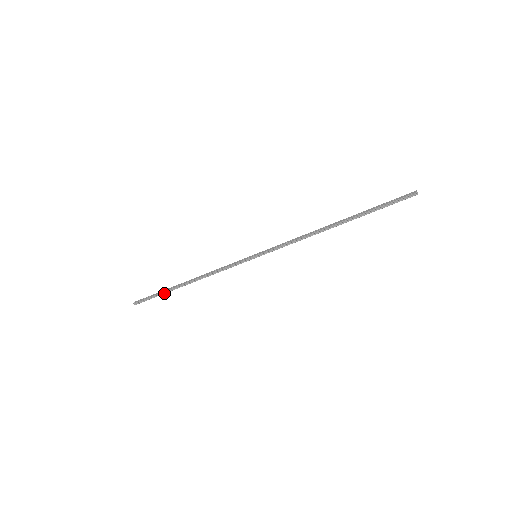
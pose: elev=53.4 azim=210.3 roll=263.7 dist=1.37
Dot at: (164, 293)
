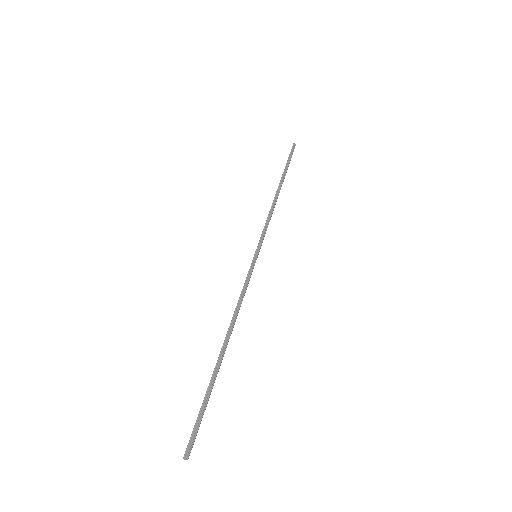
Dot at: (210, 389)
